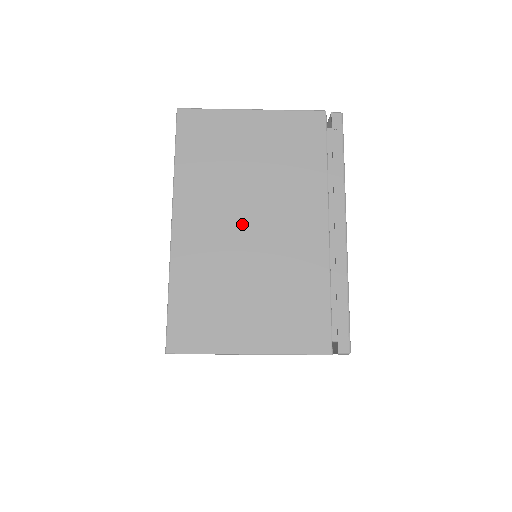
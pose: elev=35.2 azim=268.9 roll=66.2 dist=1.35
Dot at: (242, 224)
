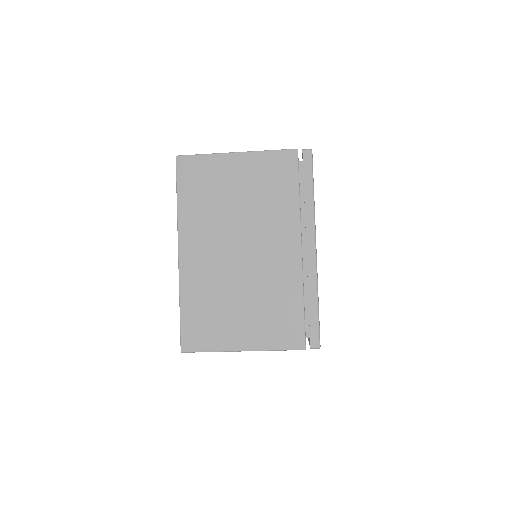
Dot at: (233, 250)
